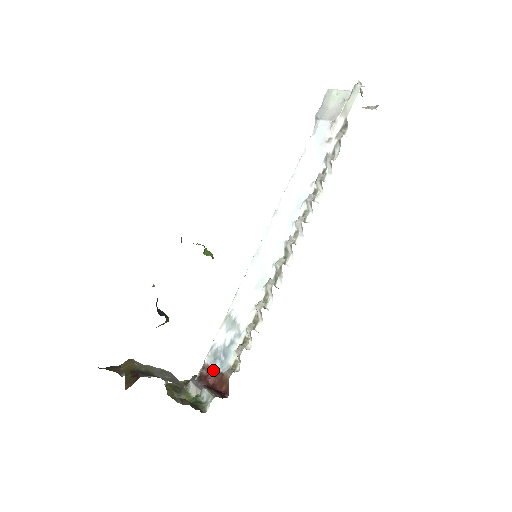
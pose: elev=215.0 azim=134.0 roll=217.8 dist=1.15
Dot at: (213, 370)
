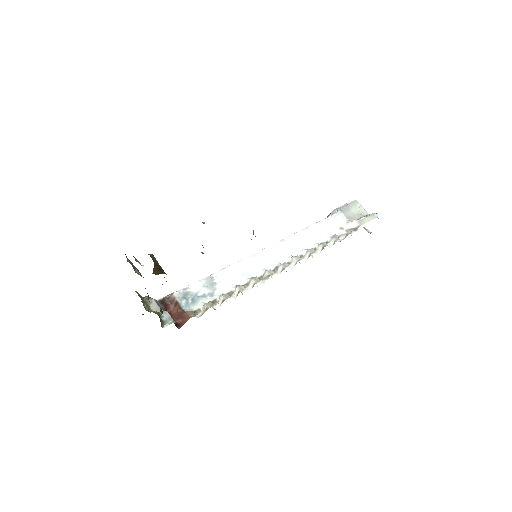
Dot at: (177, 304)
